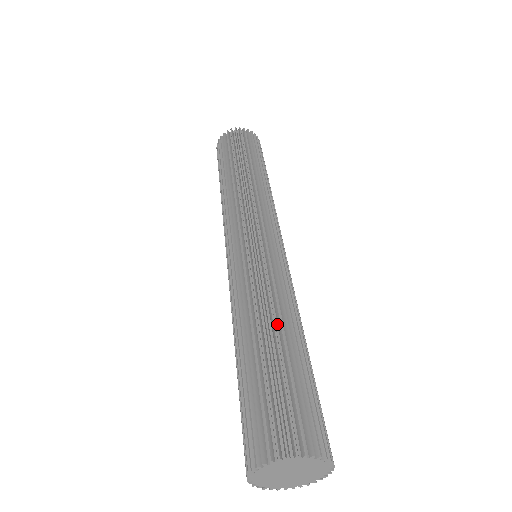
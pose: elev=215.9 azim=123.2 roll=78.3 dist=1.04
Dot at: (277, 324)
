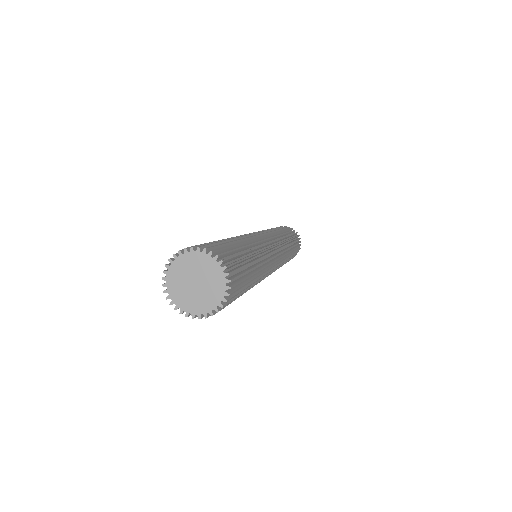
Dot at: occluded
